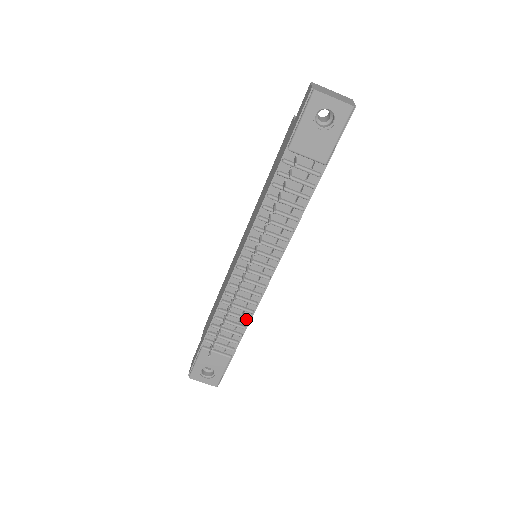
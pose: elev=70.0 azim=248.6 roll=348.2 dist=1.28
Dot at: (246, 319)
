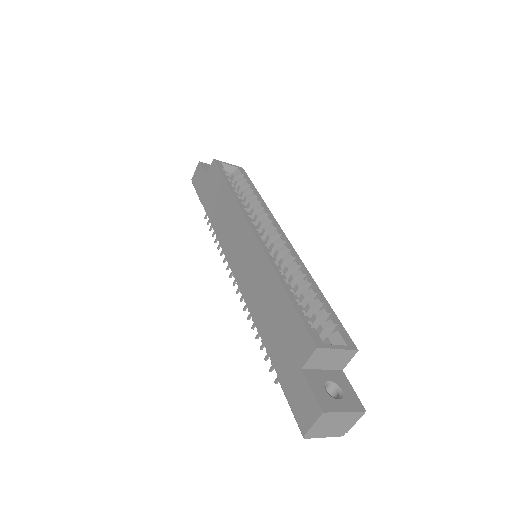
Dot at: occluded
